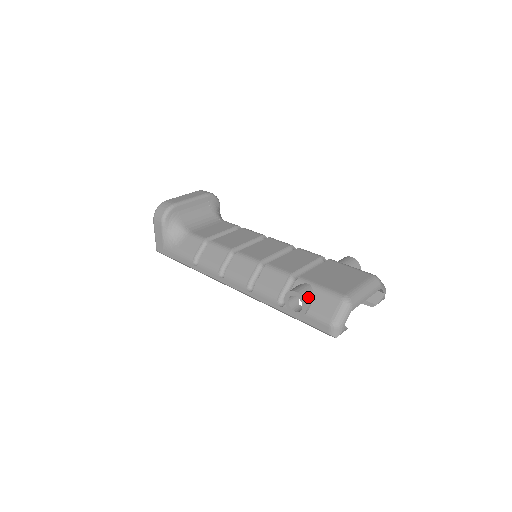
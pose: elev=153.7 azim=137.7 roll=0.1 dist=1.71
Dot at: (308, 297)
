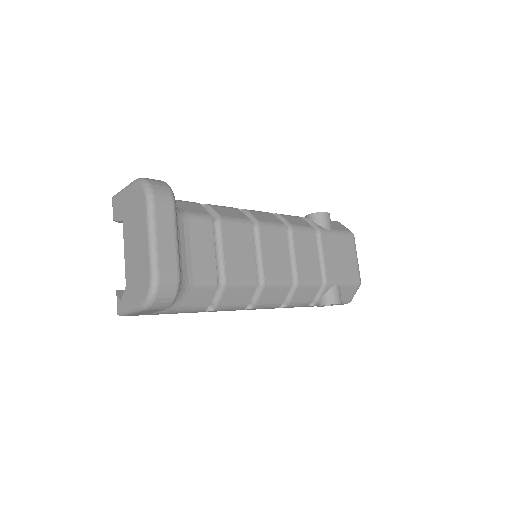
Dot at: occluded
